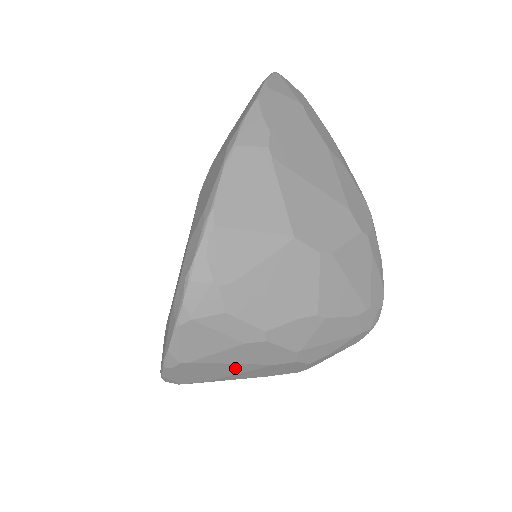
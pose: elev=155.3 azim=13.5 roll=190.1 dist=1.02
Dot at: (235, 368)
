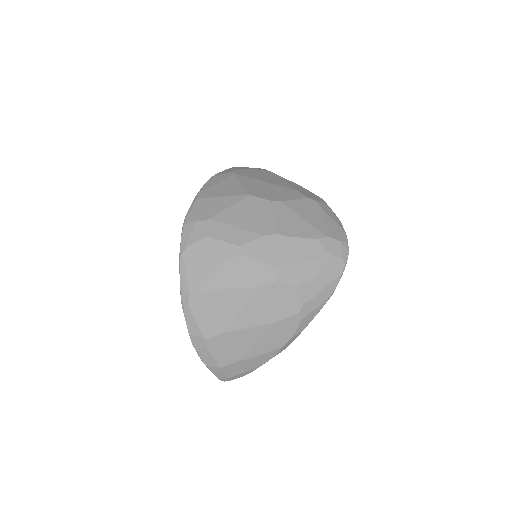
Dot at: (234, 299)
